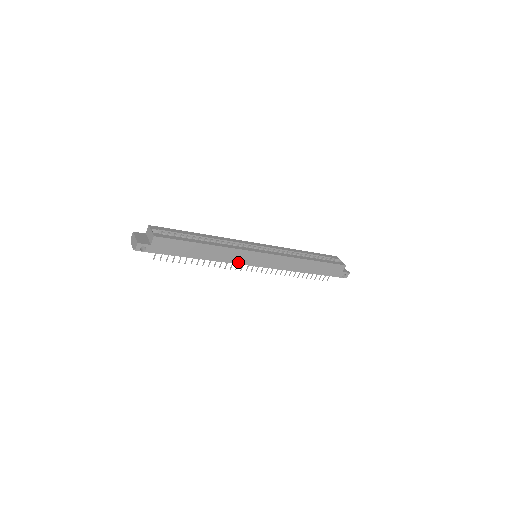
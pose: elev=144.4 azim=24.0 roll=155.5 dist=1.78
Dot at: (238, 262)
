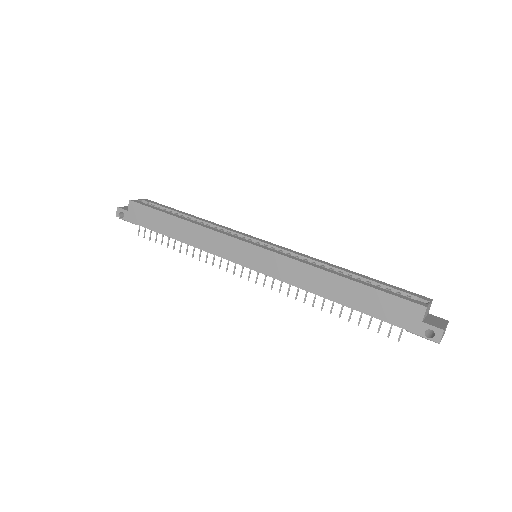
Dot at: (220, 254)
